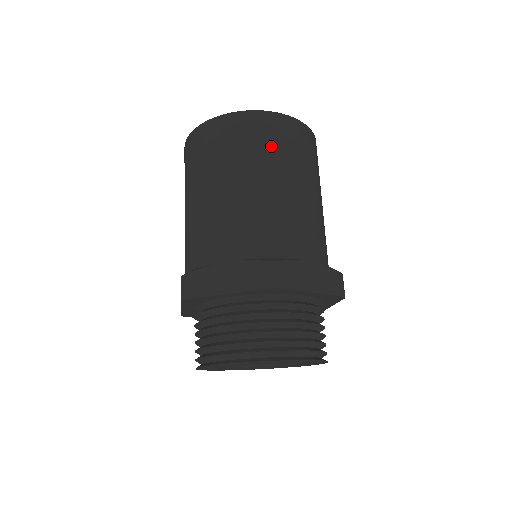
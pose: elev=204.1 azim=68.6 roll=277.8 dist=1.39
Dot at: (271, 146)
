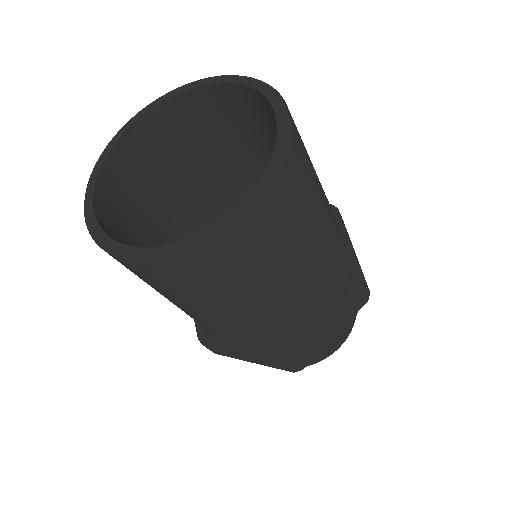
Dot at: (233, 278)
